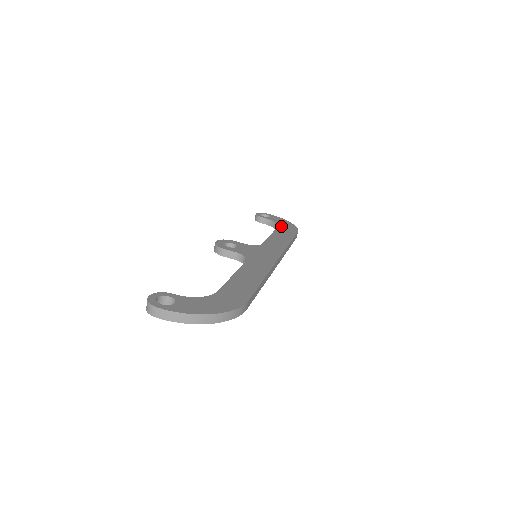
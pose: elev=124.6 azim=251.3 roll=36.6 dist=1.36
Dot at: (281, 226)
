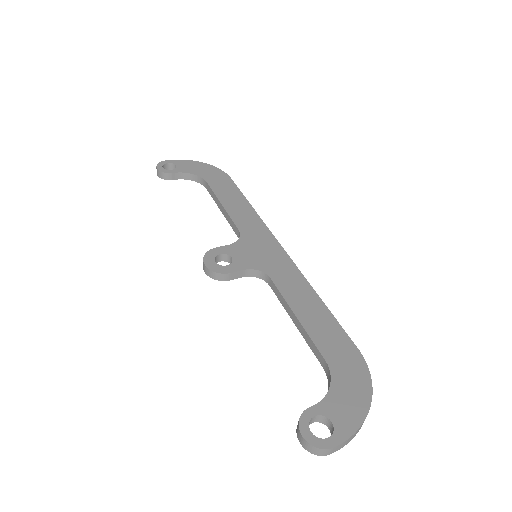
Dot at: (207, 178)
